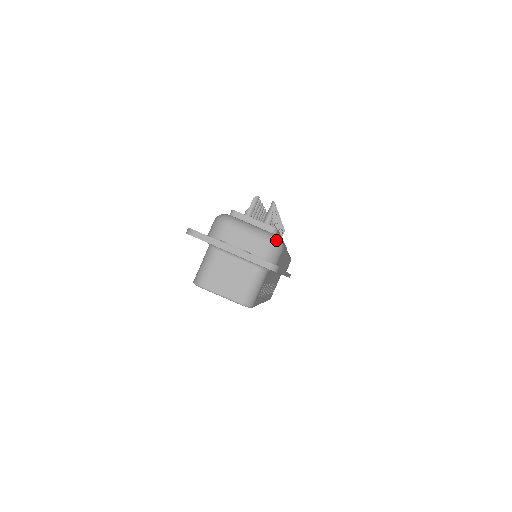
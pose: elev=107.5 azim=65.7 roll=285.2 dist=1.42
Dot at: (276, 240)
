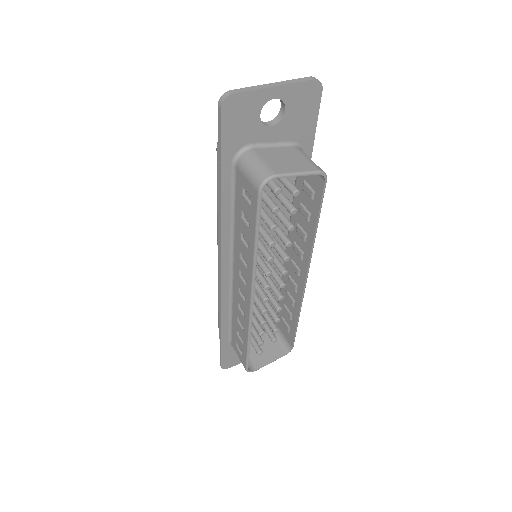
Dot at: occluded
